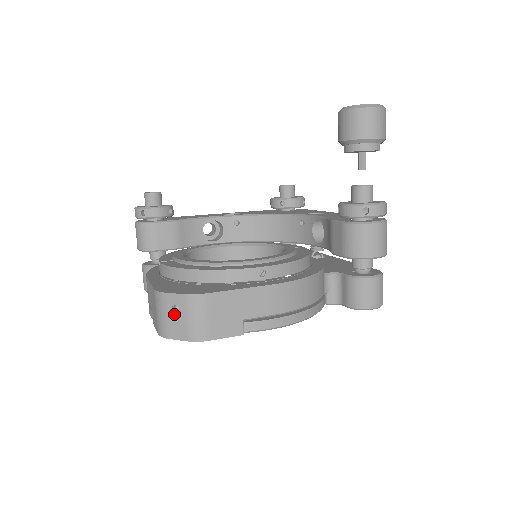
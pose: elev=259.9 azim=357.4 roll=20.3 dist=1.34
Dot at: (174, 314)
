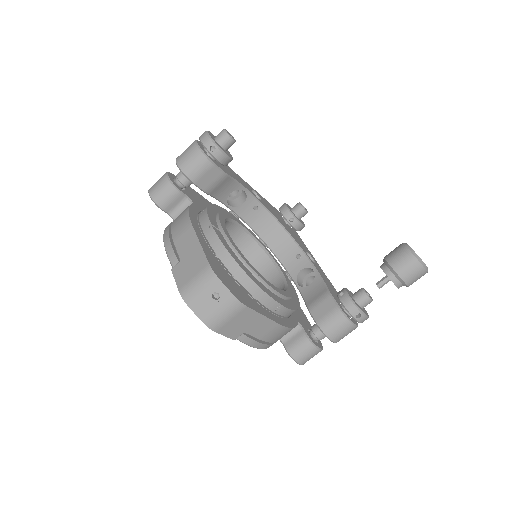
Dot at: (211, 297)
